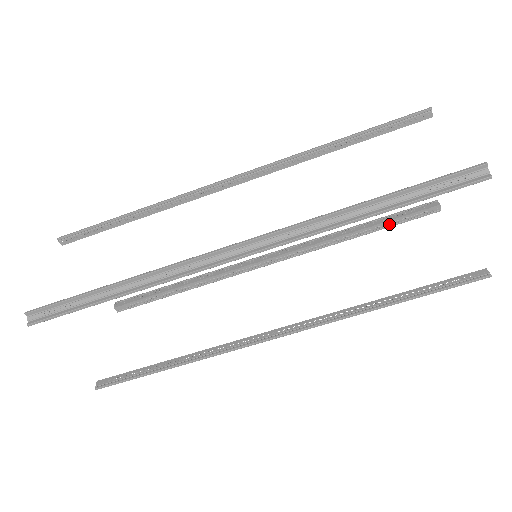
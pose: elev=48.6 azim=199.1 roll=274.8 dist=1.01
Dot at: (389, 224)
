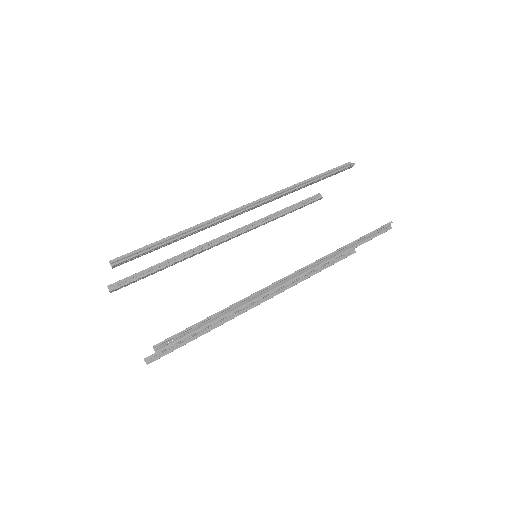
Dot at: (331, 263)
